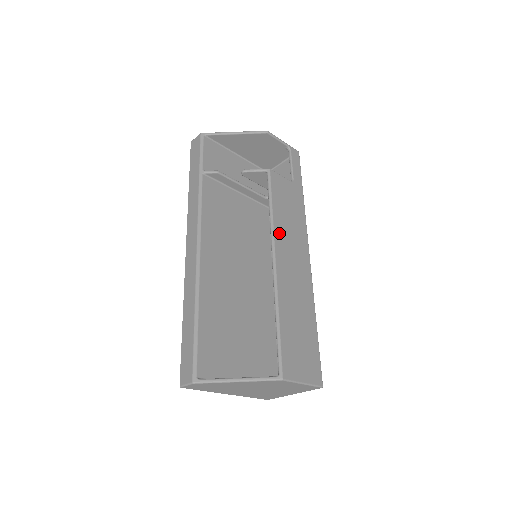
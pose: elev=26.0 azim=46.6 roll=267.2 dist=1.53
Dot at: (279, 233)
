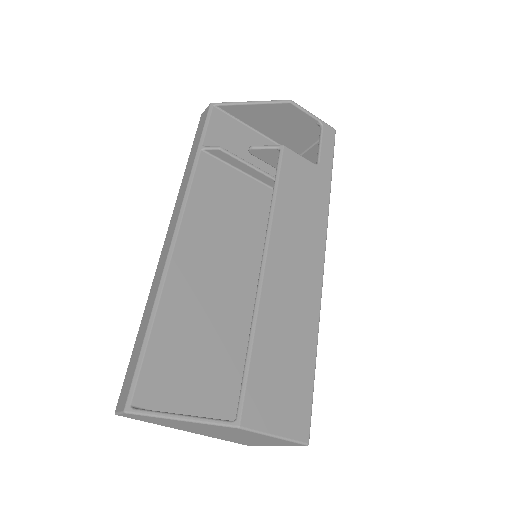
Dot at: (280, 227)
